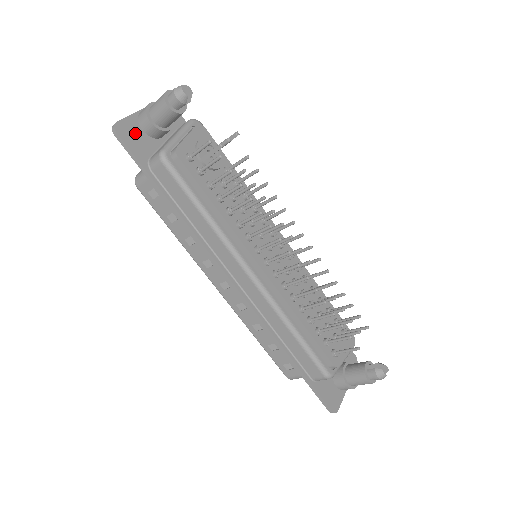
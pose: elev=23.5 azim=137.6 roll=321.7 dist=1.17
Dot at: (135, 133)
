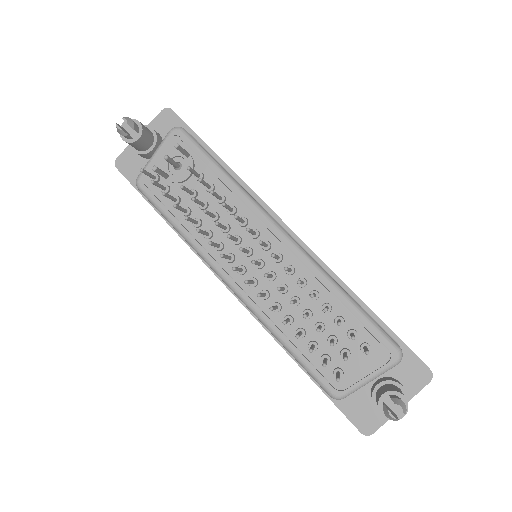
Dot at: (133, 161)
